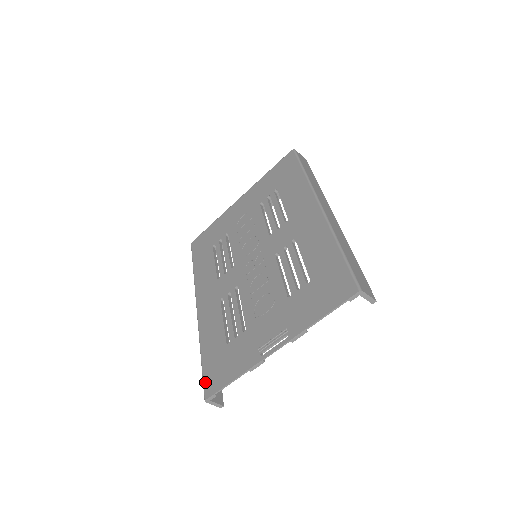
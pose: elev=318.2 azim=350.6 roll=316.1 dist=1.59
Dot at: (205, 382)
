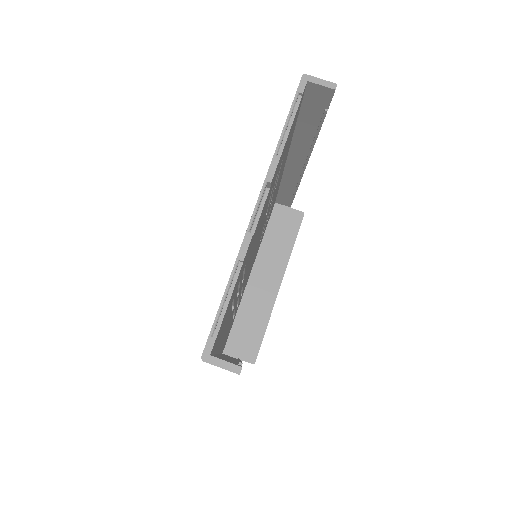
Dot at: occluded
